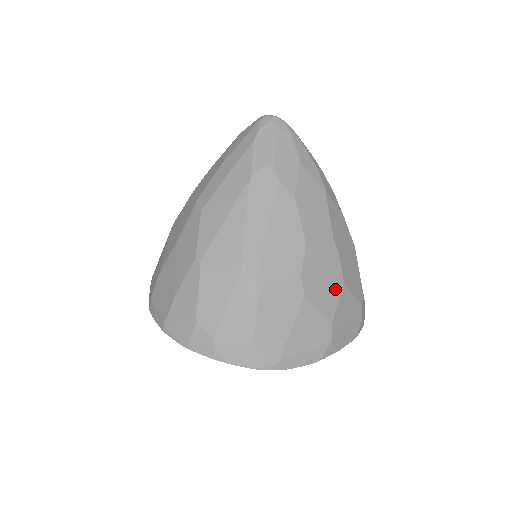
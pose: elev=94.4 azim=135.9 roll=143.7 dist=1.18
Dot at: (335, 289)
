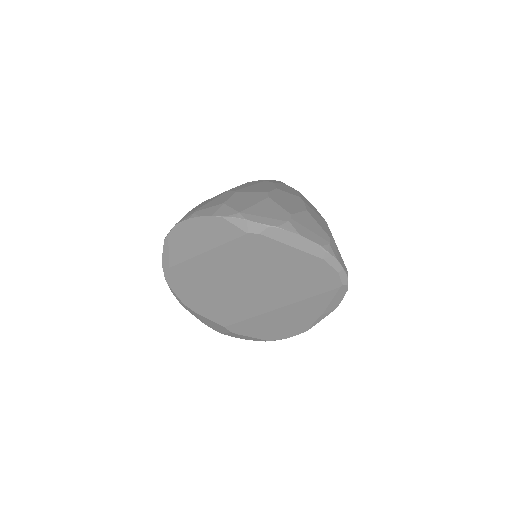
Dot at: (298, 208)
